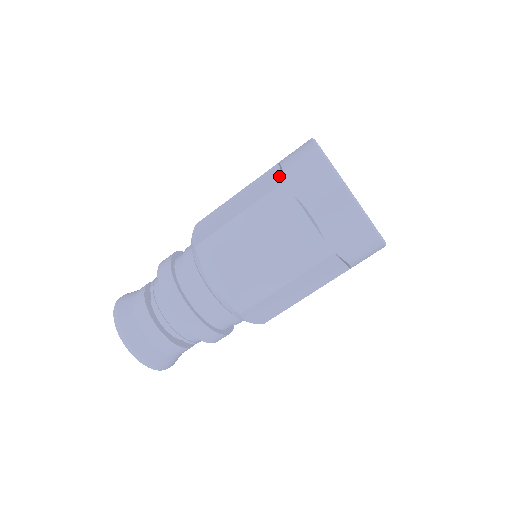
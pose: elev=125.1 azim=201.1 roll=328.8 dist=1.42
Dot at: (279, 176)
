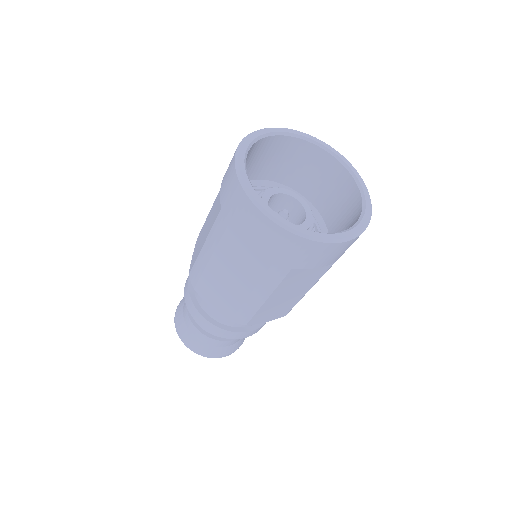
Dot at: occluded
